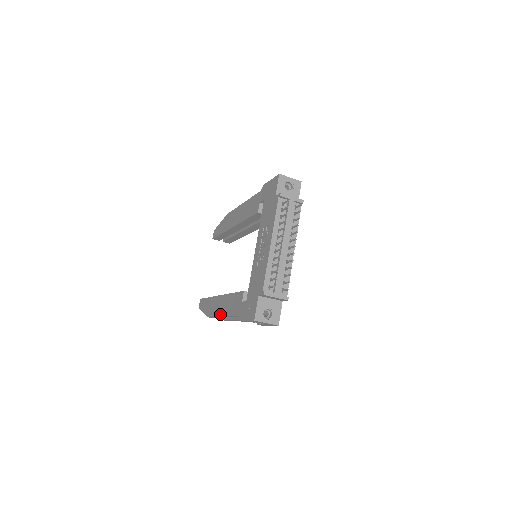
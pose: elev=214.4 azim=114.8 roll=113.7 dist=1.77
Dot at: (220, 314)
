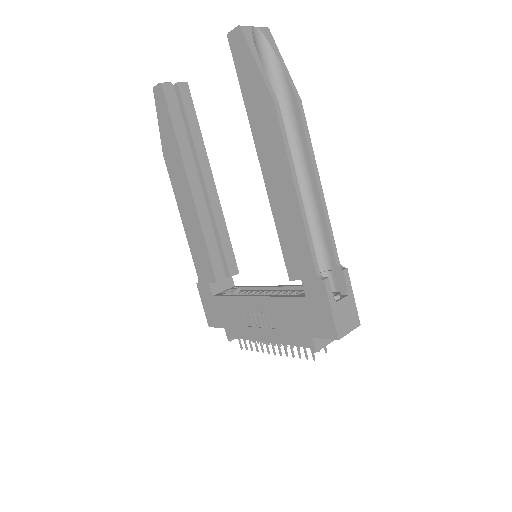
Dot at: (181, 213)
